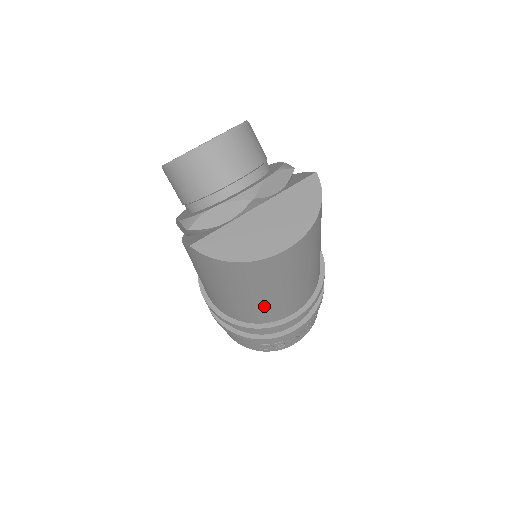
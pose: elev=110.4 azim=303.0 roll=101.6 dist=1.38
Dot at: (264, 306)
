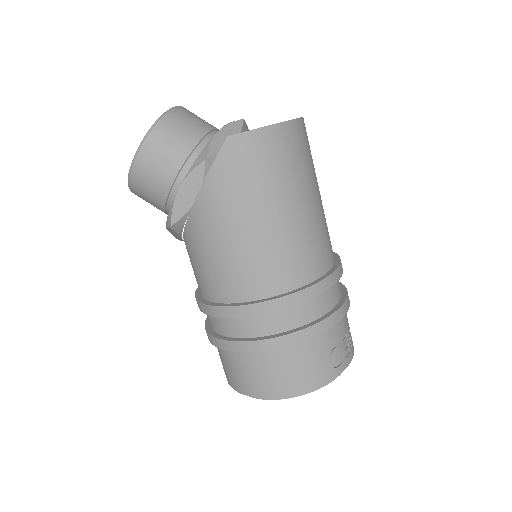
Dot at: (314, 227)
